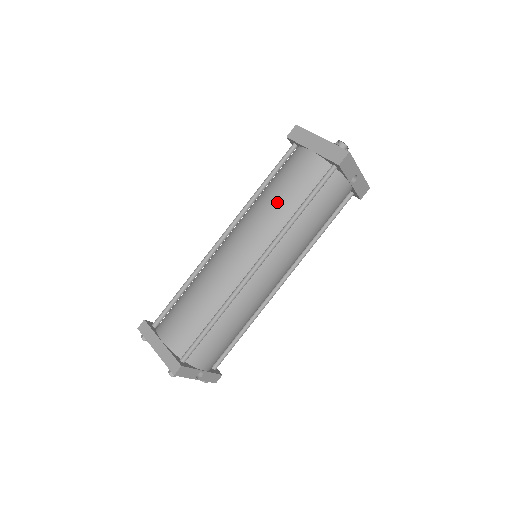
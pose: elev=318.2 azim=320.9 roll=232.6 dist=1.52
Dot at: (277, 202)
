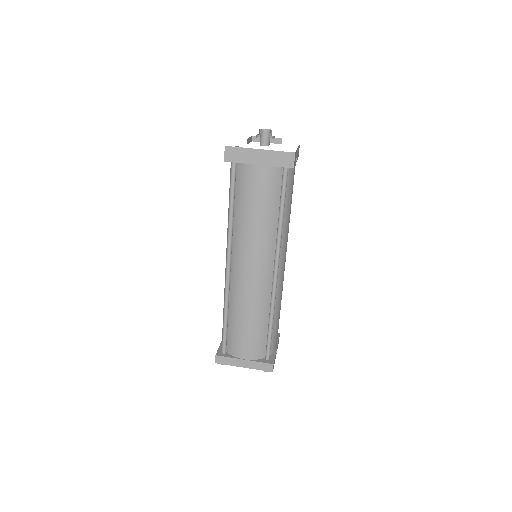
Dot at: (259, 221)
